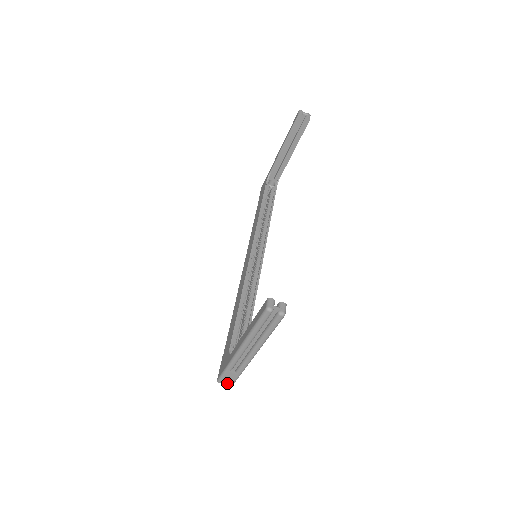
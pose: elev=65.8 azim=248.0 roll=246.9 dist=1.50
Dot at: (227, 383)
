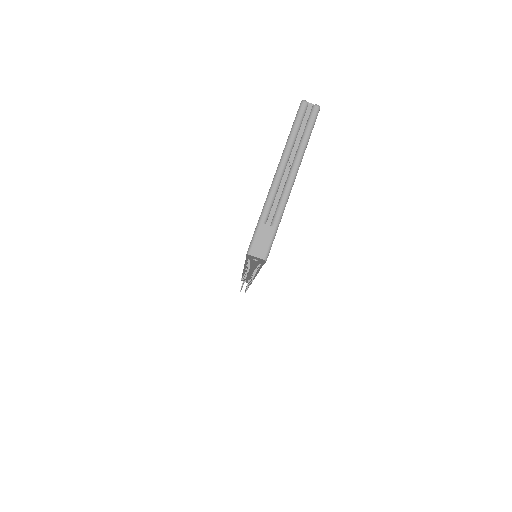
Dot at: (260, 253)
